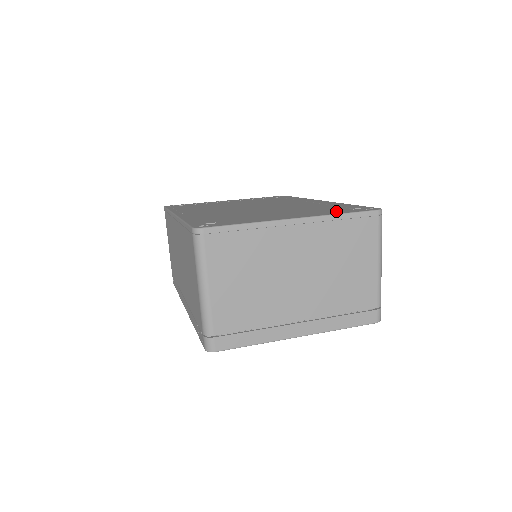
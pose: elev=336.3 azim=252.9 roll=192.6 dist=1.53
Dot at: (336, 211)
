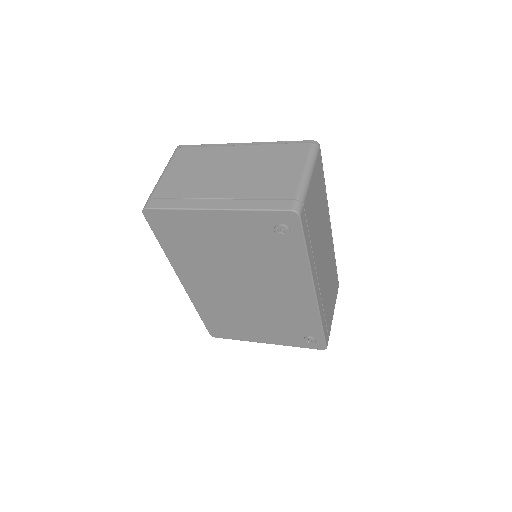
Dot at: occluded
